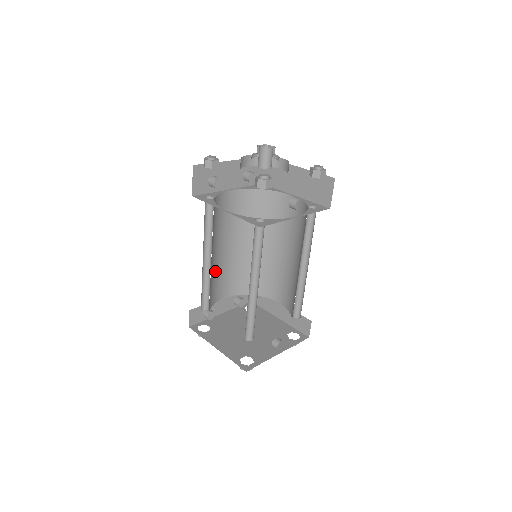
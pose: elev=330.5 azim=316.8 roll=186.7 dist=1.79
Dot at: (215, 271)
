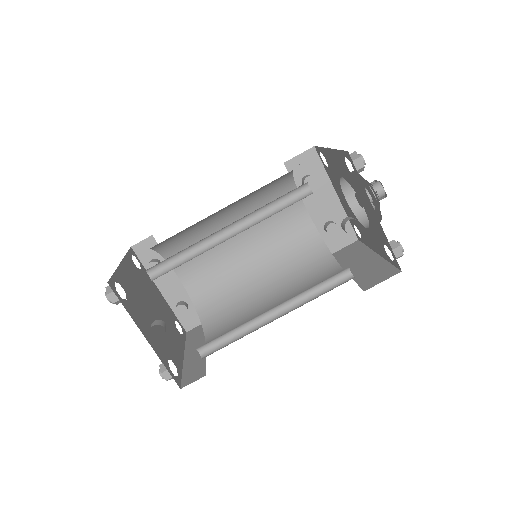
Dot at: occluded
